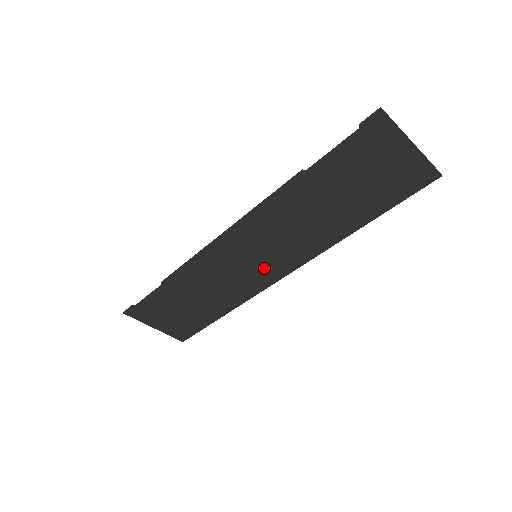
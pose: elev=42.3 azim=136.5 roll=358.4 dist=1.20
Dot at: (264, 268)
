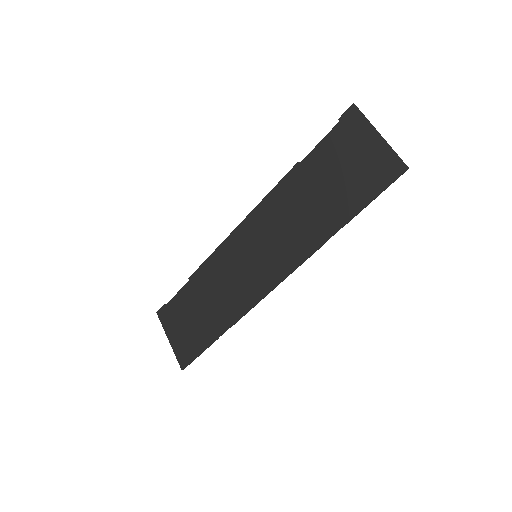
Dot at: (259, 273)
